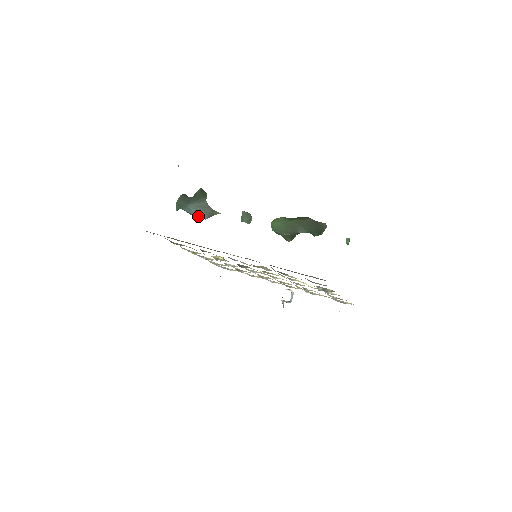
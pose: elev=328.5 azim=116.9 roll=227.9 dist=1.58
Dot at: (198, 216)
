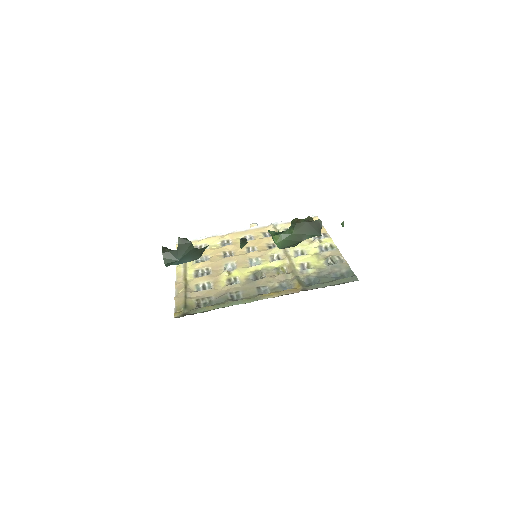
Dot at: occluded
